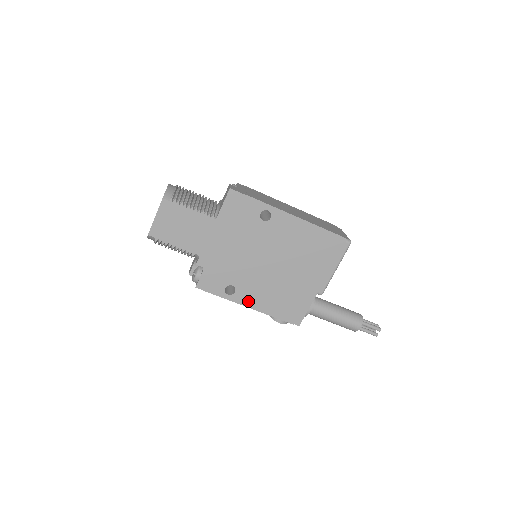
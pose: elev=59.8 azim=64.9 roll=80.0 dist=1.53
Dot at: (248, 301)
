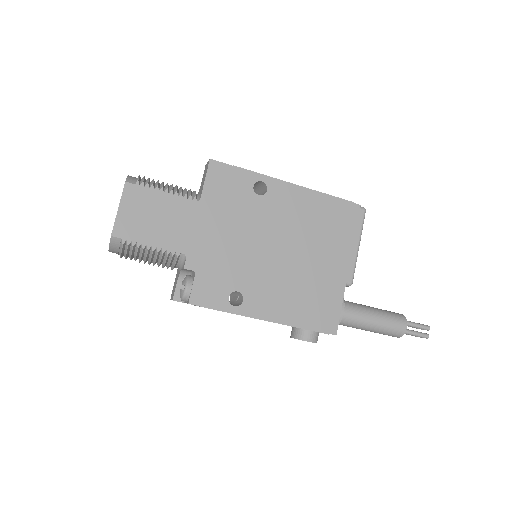
Dot at: (263, 311)
